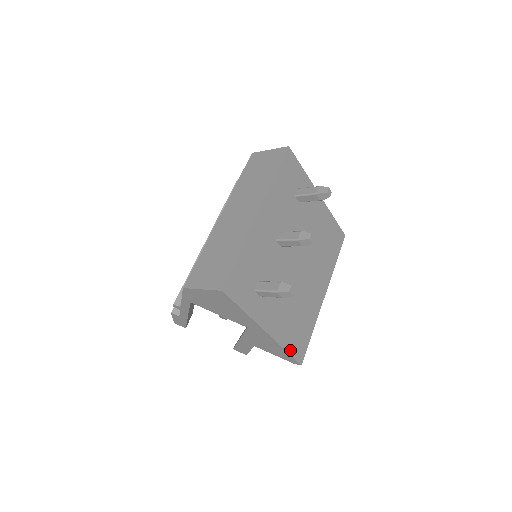
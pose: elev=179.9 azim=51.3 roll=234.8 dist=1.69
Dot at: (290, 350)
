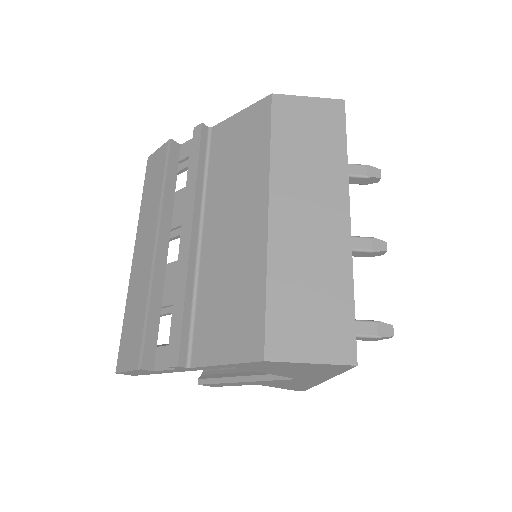
Dot at: occluded
